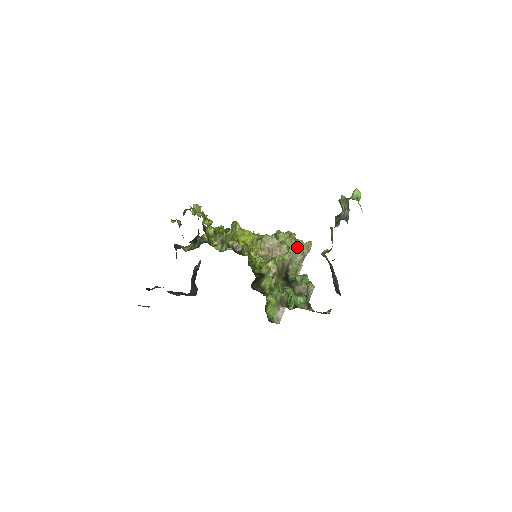
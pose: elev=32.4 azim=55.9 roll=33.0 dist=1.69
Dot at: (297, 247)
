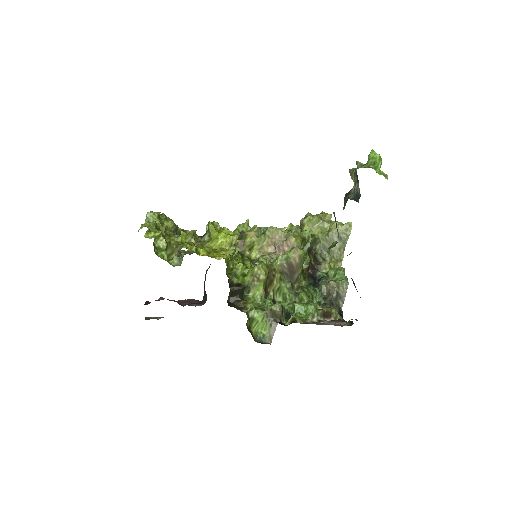
Dot at: (330, 232)
